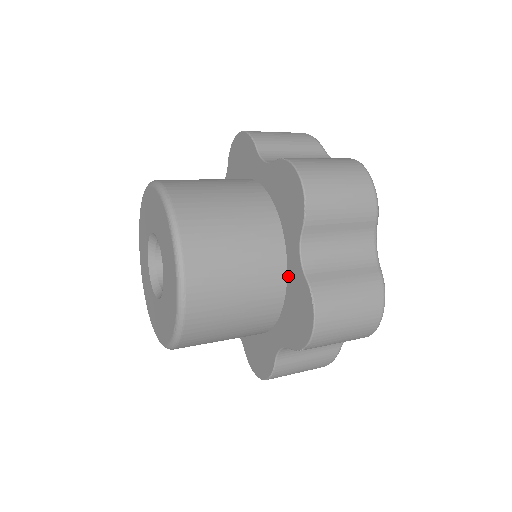
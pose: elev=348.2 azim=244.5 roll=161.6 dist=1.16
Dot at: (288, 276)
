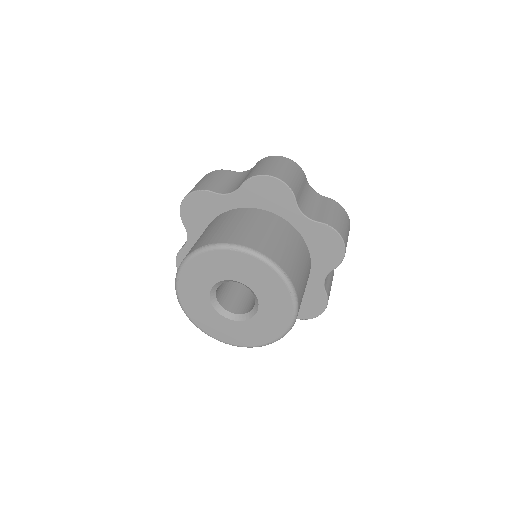
Dot at: (306, 285)
